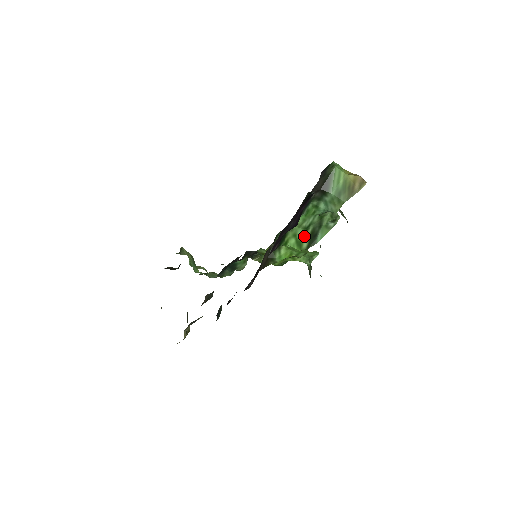
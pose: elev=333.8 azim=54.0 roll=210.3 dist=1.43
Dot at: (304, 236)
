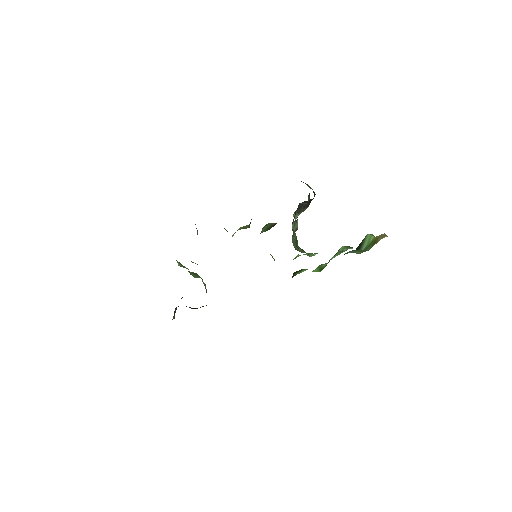
Dot at: occluded
